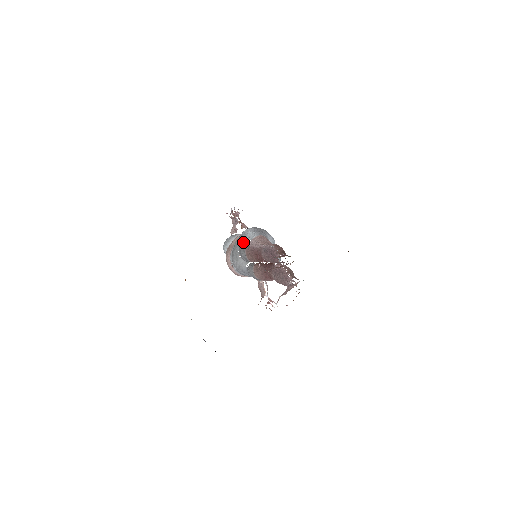
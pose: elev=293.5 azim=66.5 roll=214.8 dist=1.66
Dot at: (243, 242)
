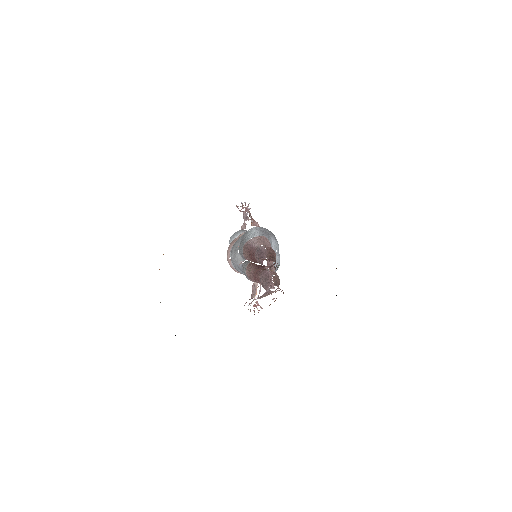
Dot at: (245, 238)
